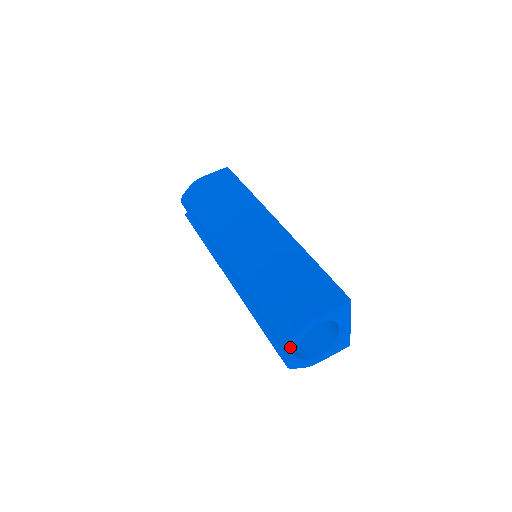
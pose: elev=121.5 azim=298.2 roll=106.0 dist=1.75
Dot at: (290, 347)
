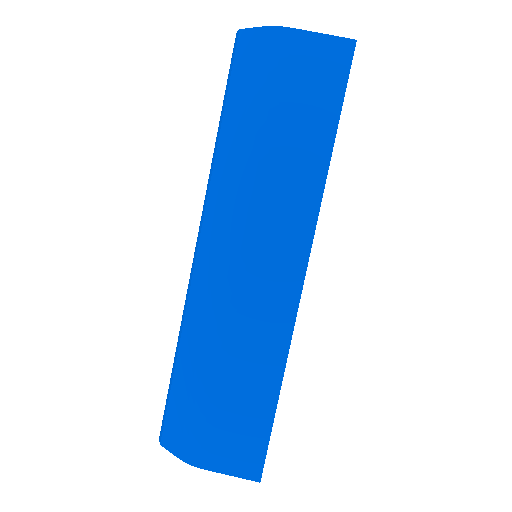
Dot at: occluded
